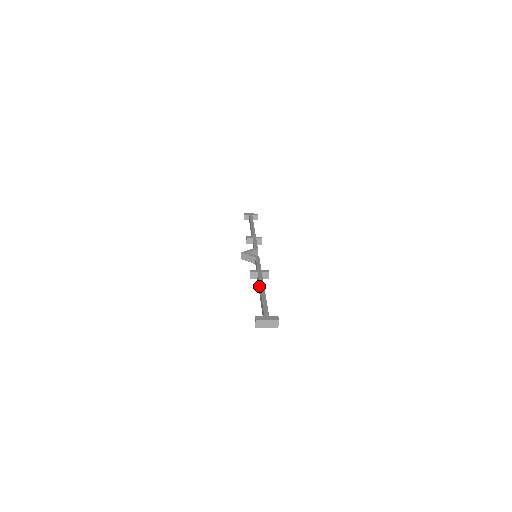
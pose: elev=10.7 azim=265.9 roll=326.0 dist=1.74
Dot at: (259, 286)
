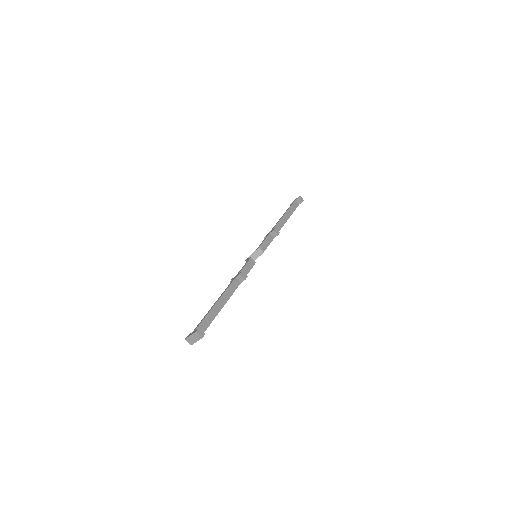
Dot at: occluded
